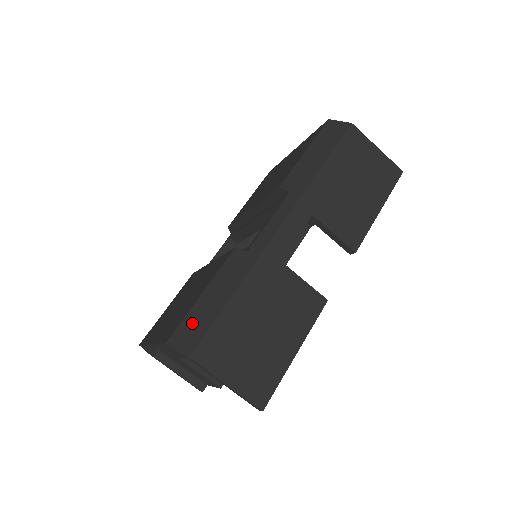
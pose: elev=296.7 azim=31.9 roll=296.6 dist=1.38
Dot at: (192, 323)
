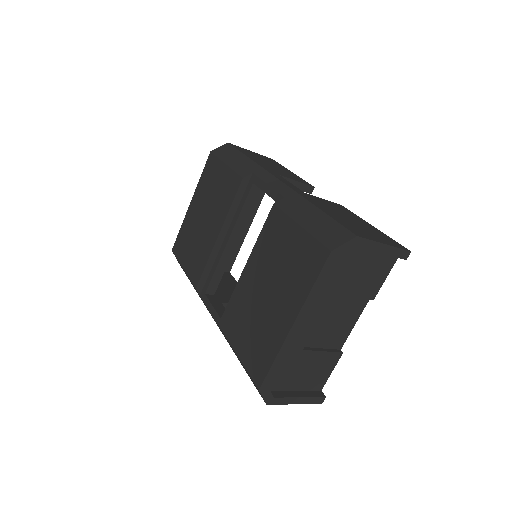
Dot at: (324, 233)
